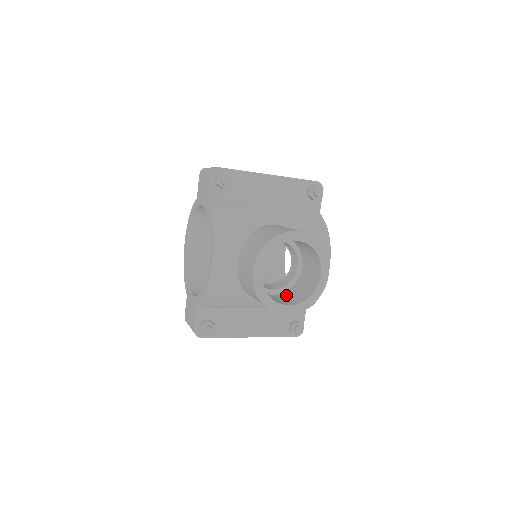
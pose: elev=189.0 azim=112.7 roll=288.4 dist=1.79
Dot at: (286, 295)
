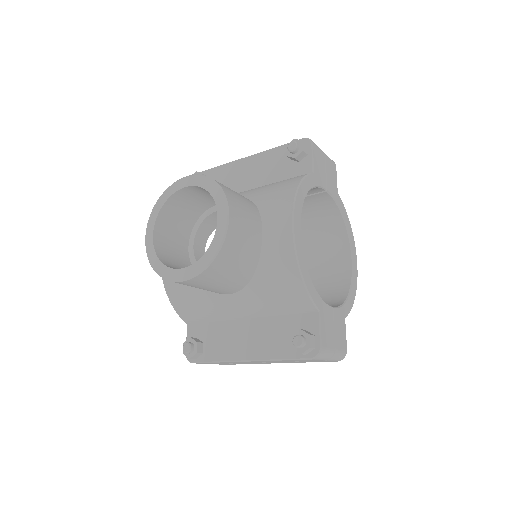
Dot at: occluded
